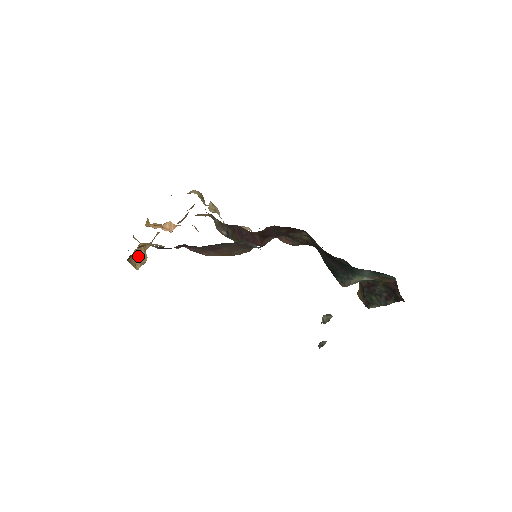
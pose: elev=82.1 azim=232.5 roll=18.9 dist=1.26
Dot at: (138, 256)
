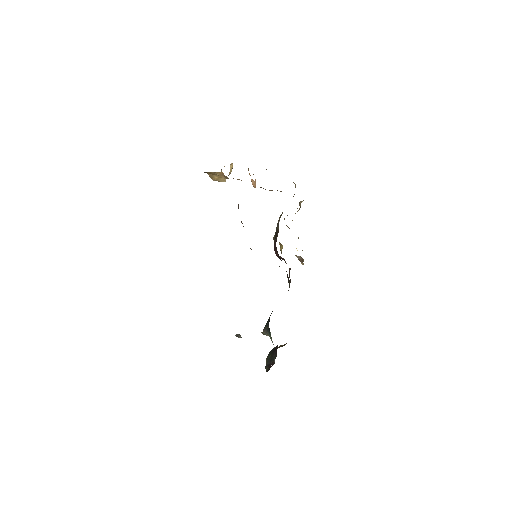
Dot at: (217, 175)
